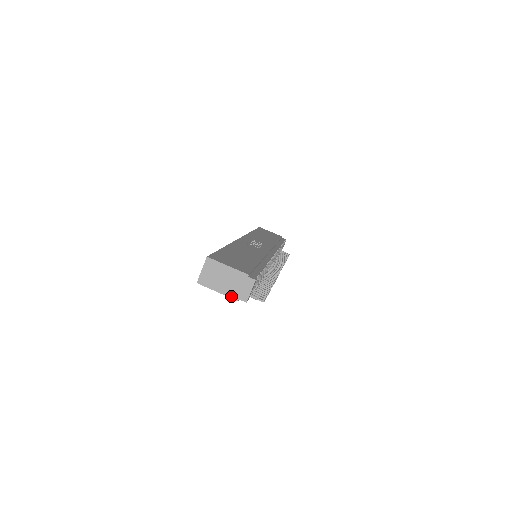
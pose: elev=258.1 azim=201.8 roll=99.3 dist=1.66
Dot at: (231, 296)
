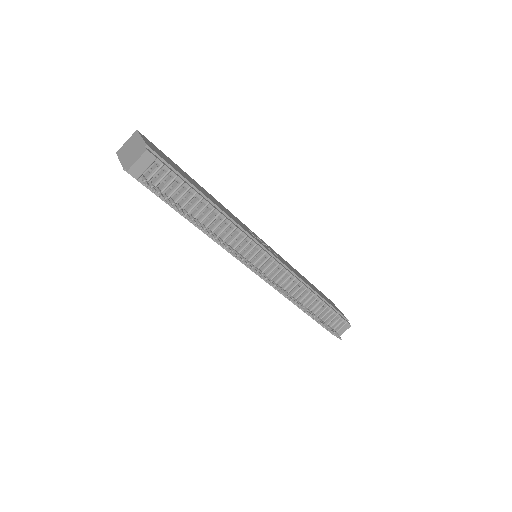
Dot at: (124, 165)
